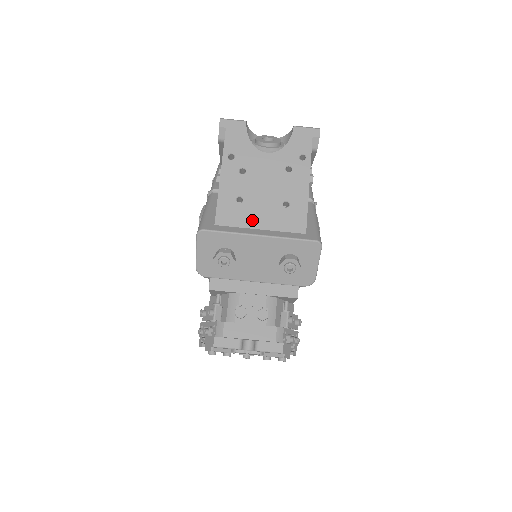
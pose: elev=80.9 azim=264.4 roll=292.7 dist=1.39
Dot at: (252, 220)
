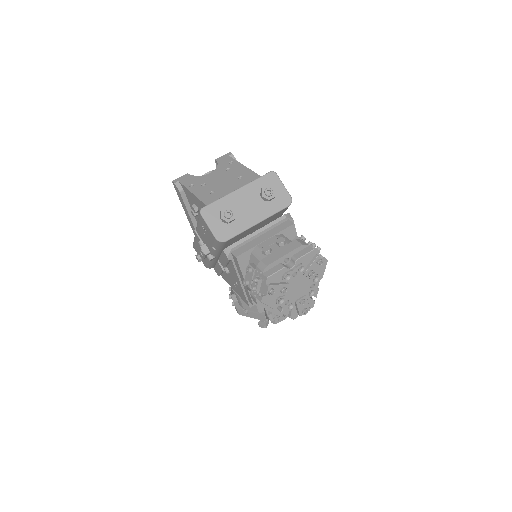
Dot at: (227, 192)
